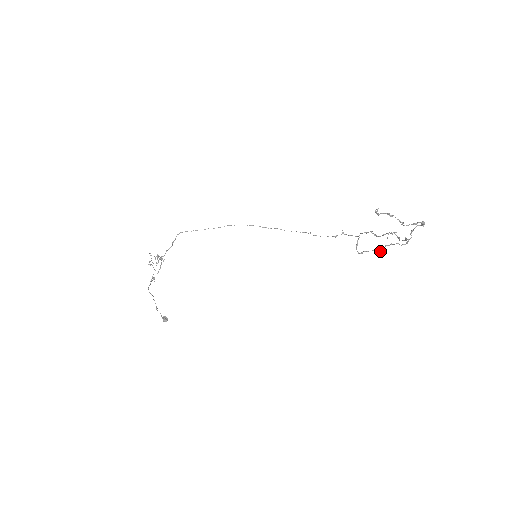
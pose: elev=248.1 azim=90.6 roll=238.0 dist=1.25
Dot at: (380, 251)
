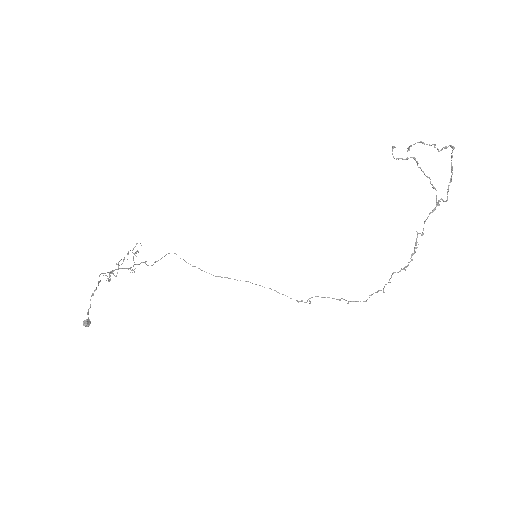
Dot at: (415, 159)
